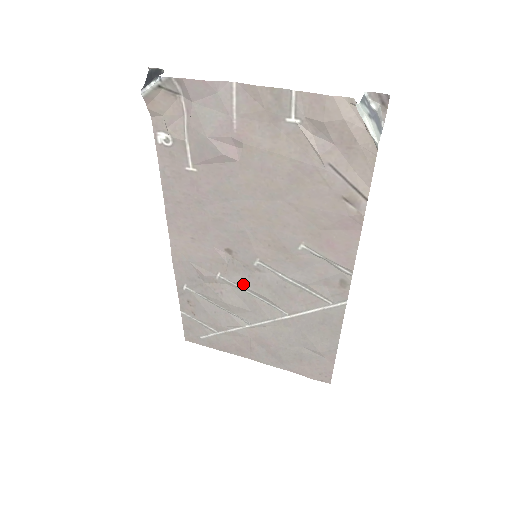
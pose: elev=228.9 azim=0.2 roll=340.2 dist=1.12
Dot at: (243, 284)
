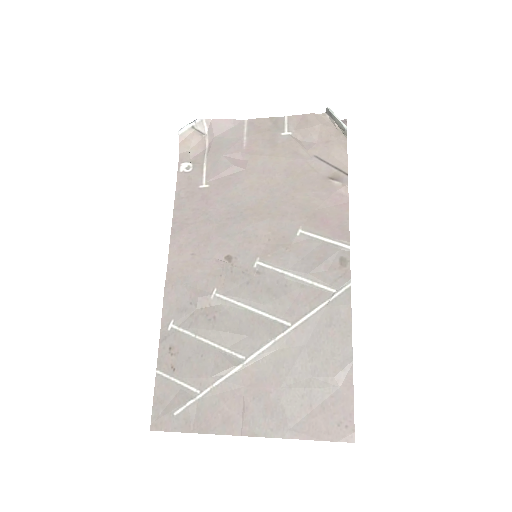
Dot at: (241, 295)
